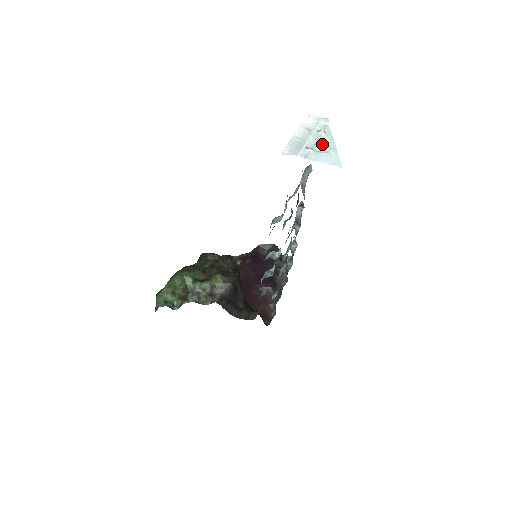
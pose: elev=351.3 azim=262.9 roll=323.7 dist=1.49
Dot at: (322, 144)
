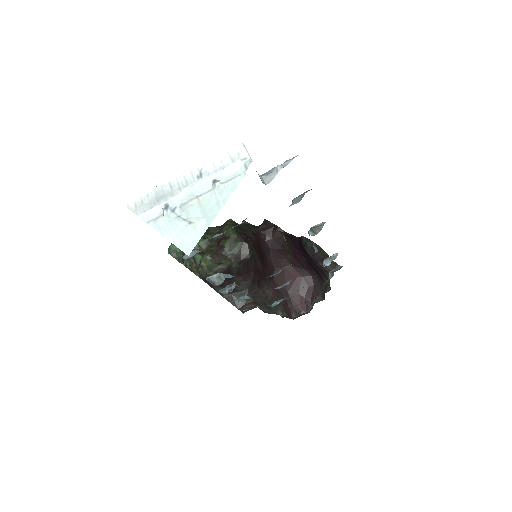
Dot at: (197, 206)
